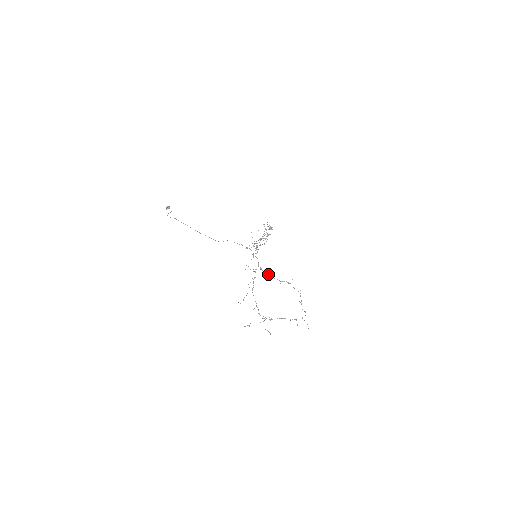
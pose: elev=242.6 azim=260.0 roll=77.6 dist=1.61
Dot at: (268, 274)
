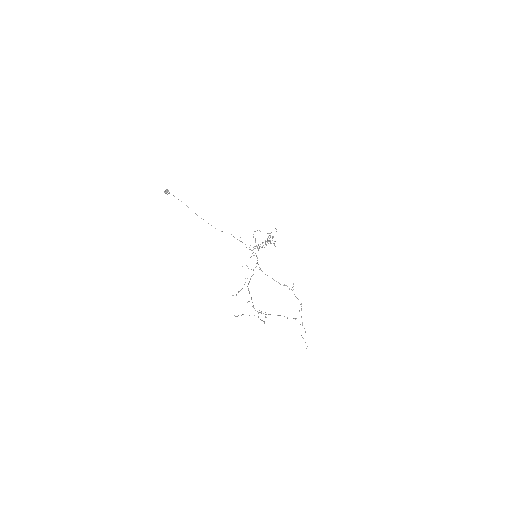
Dot at: (267, 275)
